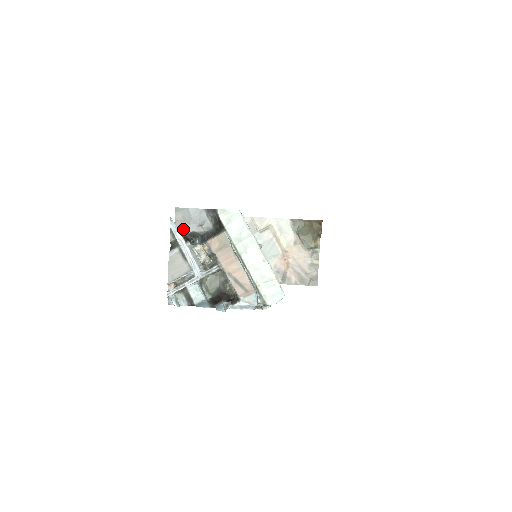
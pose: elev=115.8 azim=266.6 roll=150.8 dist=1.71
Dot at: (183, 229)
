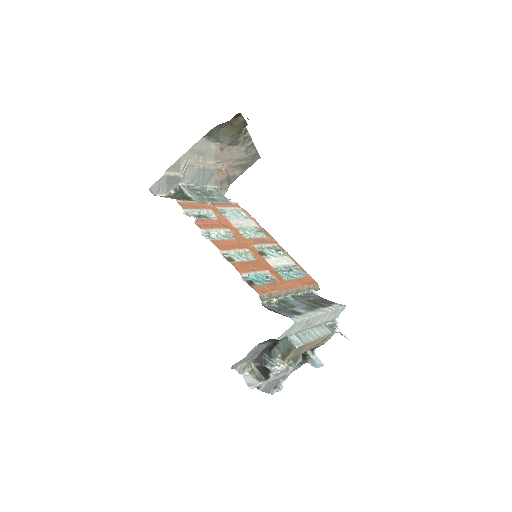
Dot at: (247, 365)
